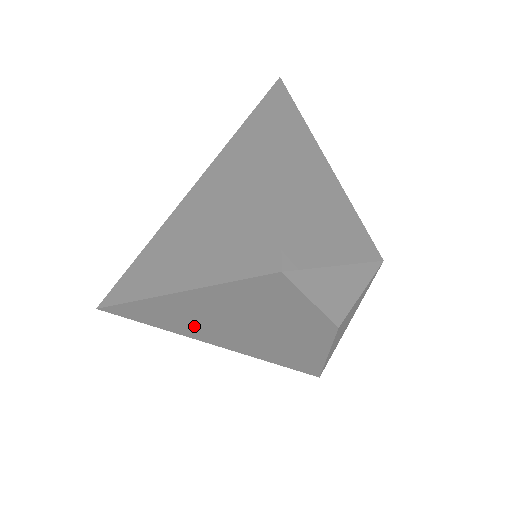
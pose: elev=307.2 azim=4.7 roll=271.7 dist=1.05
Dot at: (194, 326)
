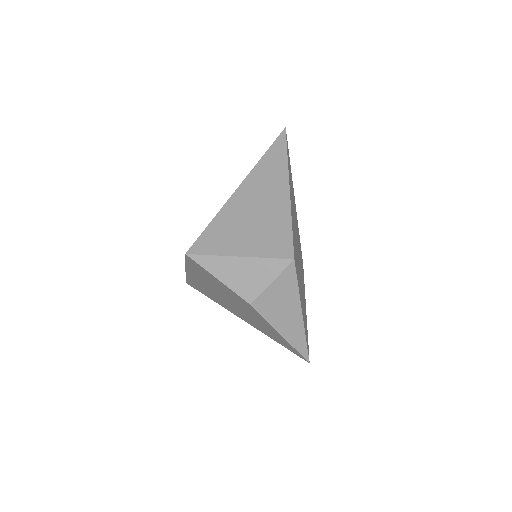
Dot at: (218, 299)
